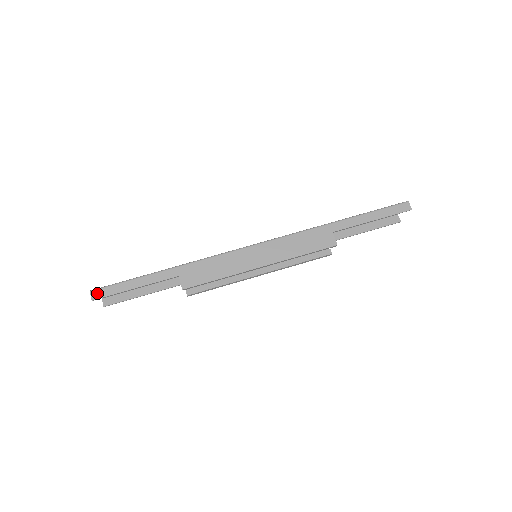
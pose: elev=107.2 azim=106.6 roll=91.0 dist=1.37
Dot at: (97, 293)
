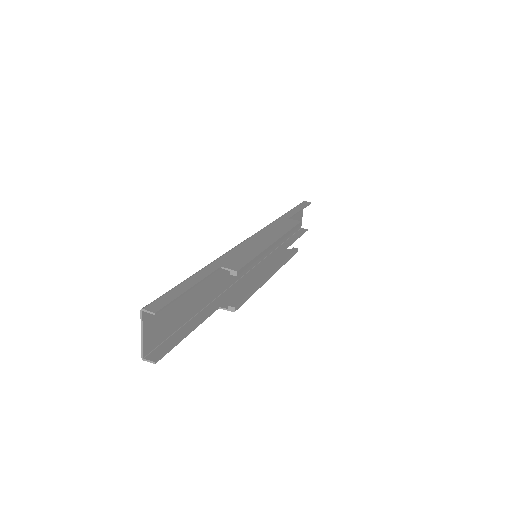
Dot at: (153, 306)
